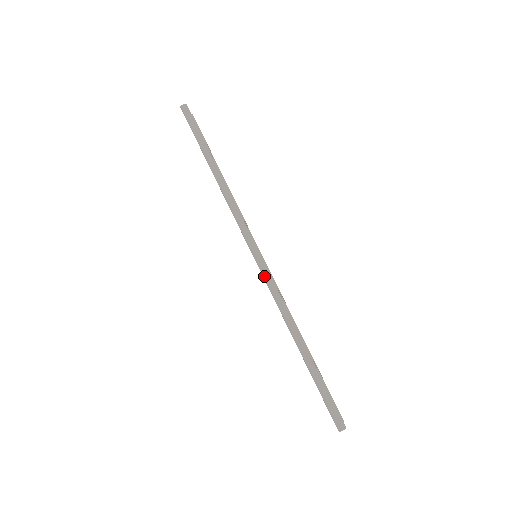
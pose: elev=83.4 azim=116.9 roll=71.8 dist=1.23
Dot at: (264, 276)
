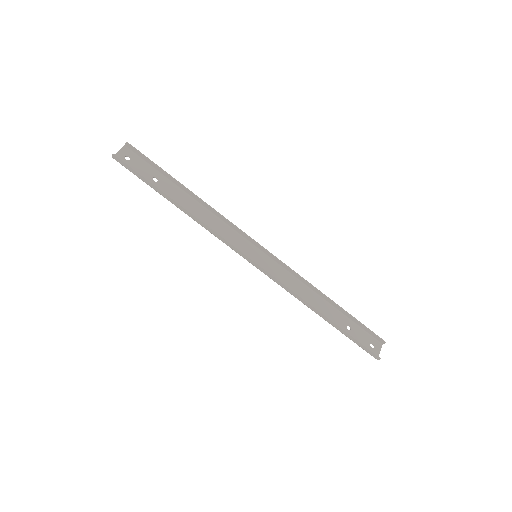
Dot at: occluded
